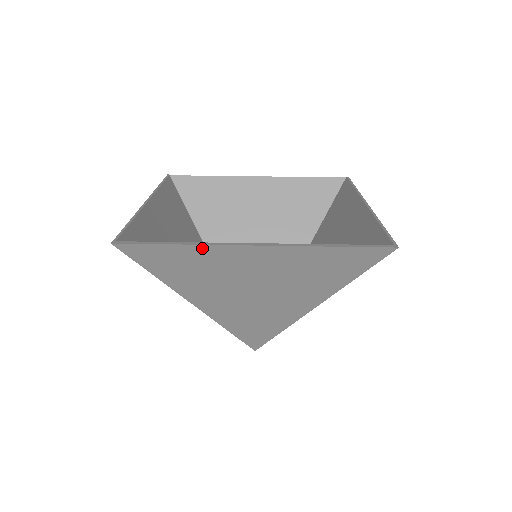
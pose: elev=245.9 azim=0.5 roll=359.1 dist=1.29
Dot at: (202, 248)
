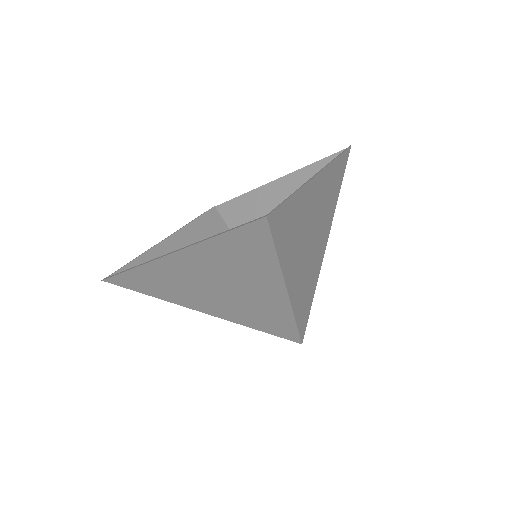
Dot at: (146, 267)
